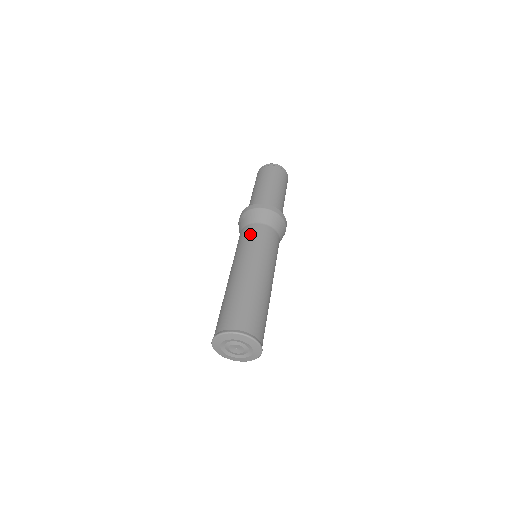
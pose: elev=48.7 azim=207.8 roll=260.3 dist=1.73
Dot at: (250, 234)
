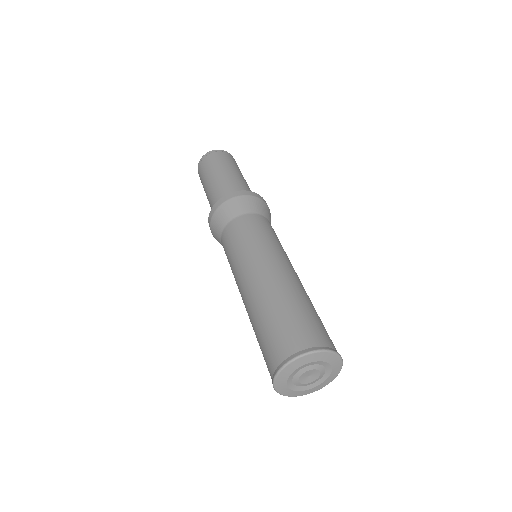
Dot at: (227, 244)
